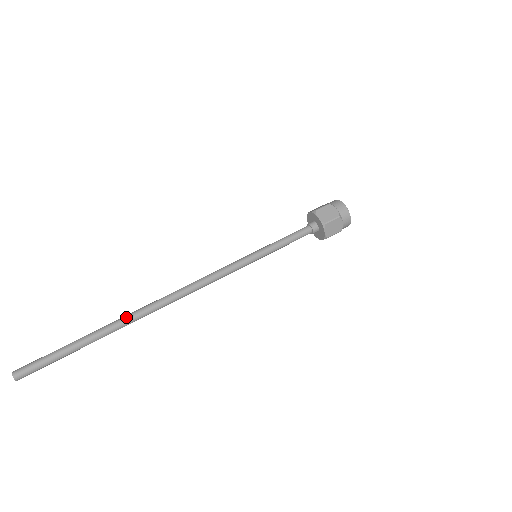
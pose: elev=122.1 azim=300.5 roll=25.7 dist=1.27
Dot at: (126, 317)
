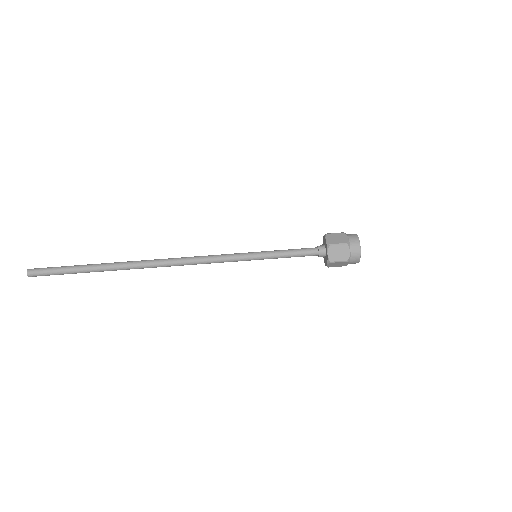
Dot at: (125, 262)
